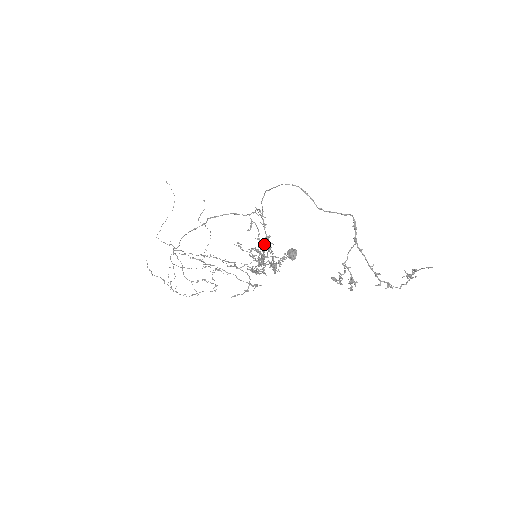
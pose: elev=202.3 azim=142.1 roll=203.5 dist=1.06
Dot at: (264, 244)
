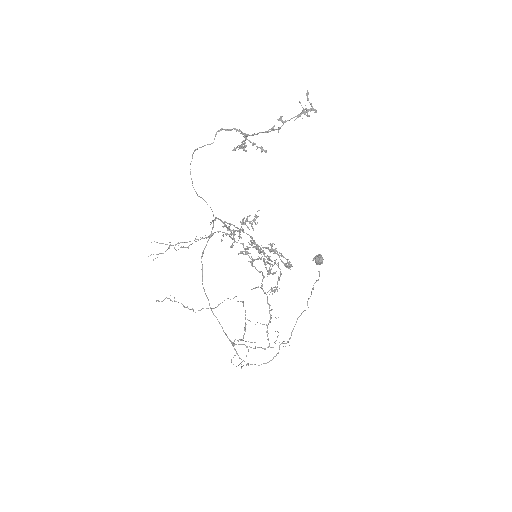
Dot at: (251, 240)
